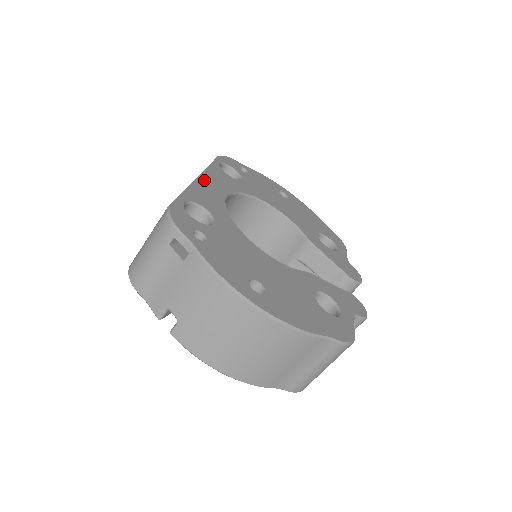
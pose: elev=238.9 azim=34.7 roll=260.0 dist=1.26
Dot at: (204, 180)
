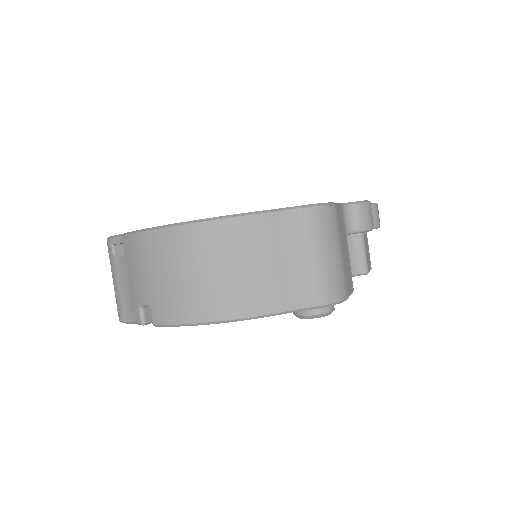
Dot at: occluded
